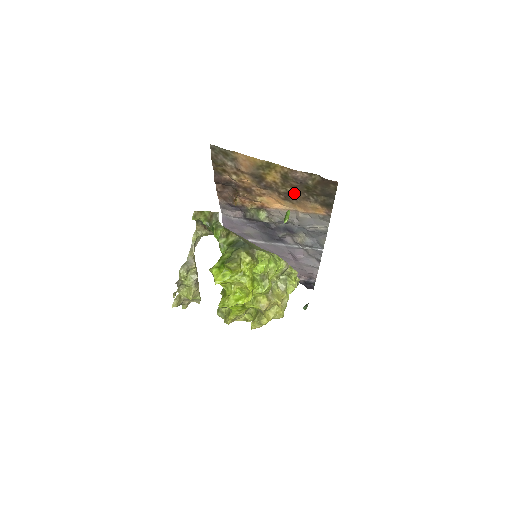
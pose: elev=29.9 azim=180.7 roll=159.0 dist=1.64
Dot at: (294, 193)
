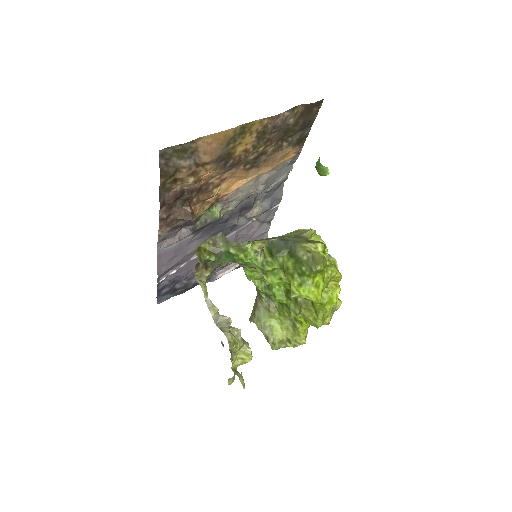
Dot at: (265, 151)
